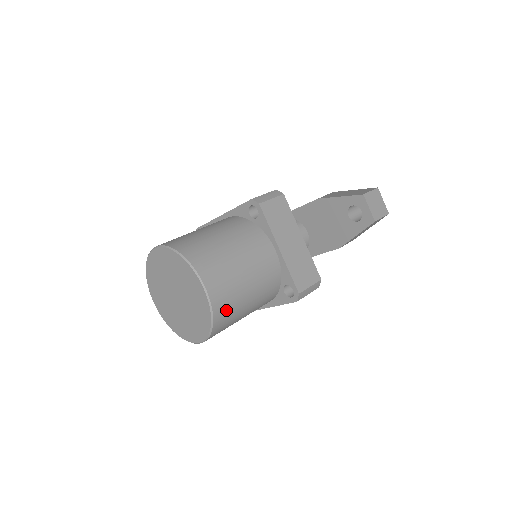
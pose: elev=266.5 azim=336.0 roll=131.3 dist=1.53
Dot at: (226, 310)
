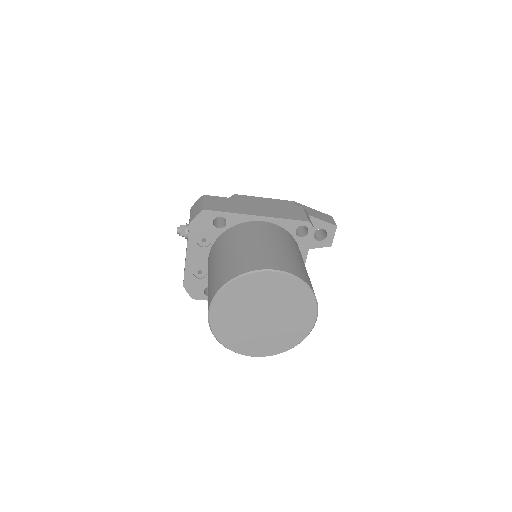
Dot at: occluded
